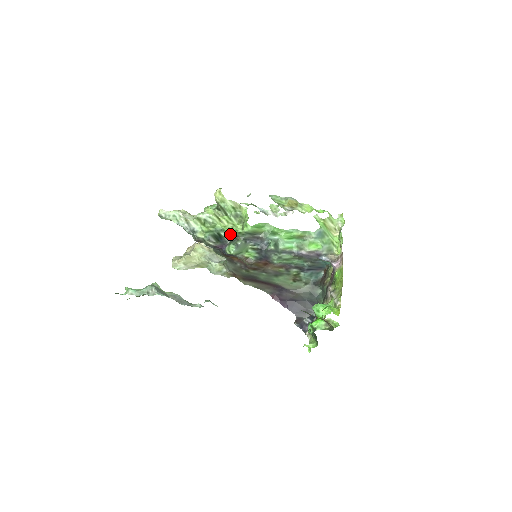
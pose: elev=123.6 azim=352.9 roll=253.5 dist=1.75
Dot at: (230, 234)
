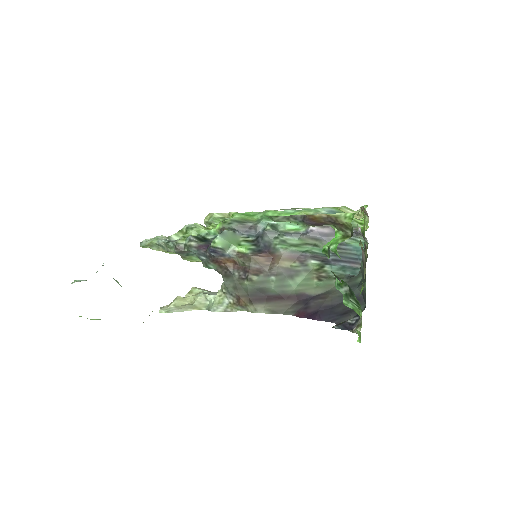
Dot at: occluded
